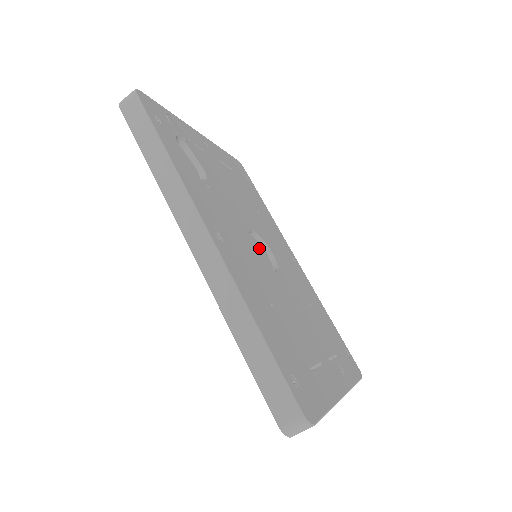
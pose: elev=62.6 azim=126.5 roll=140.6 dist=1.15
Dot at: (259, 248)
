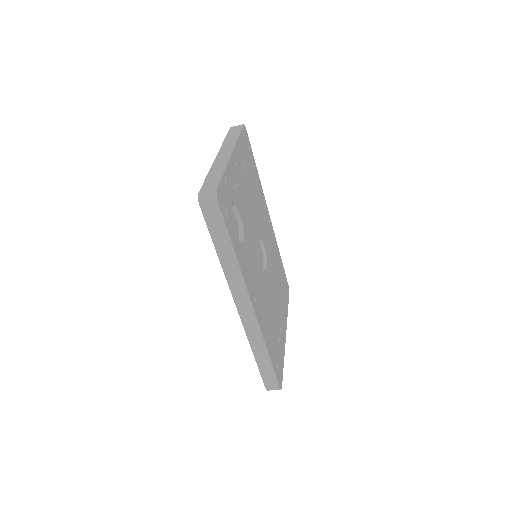
Dot at: (258, 248)
